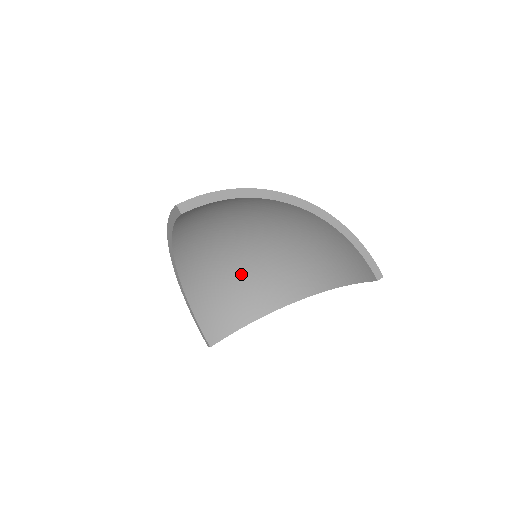
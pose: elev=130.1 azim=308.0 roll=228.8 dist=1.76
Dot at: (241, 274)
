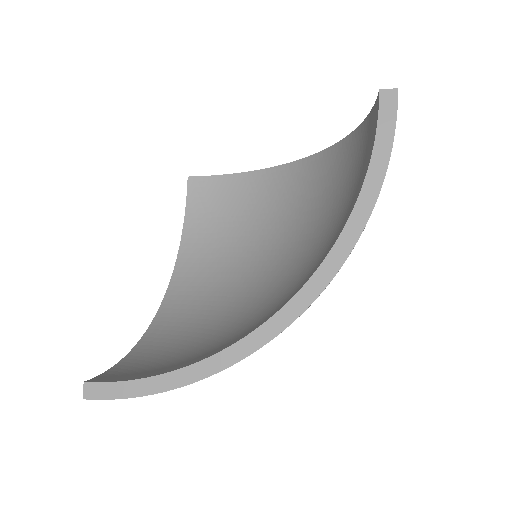
Dot at: (236, 321)
